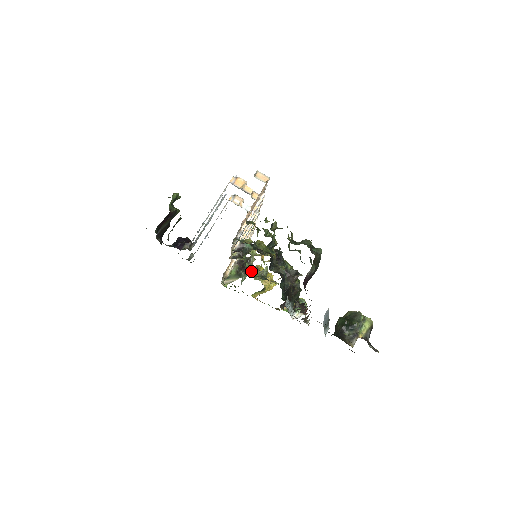
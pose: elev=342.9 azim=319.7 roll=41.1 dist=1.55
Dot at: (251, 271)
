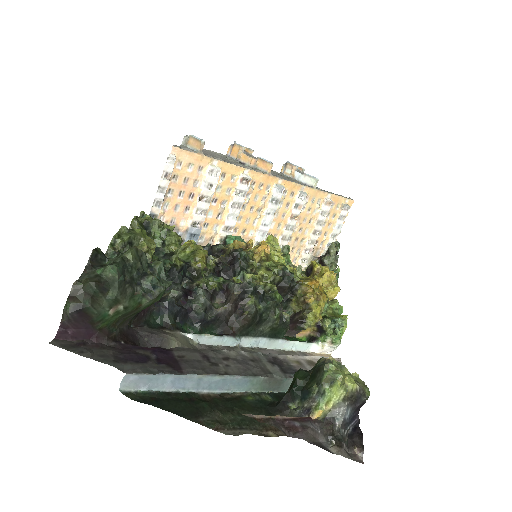
Dot at: (306, 271)
